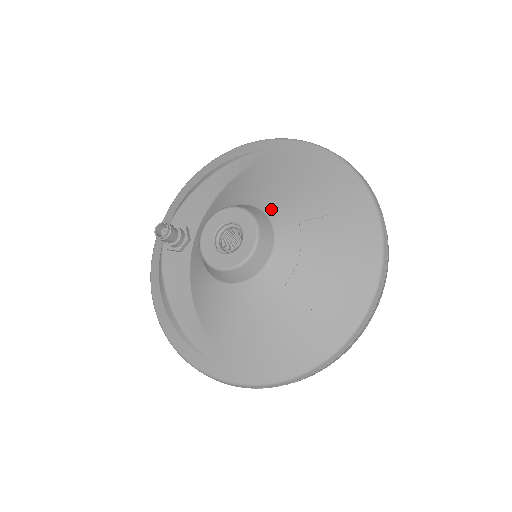
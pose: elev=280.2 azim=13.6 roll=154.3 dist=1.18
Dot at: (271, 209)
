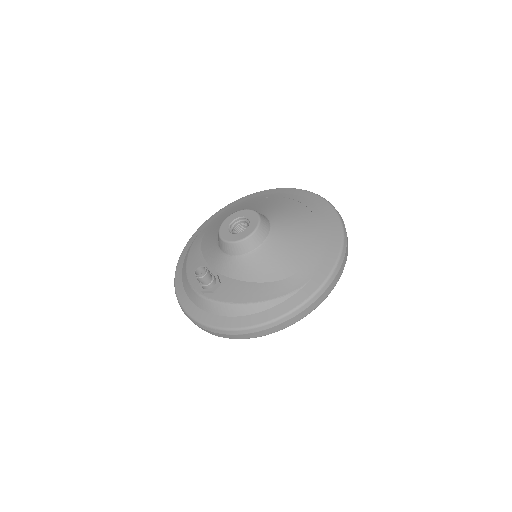
Dot at: occluded
